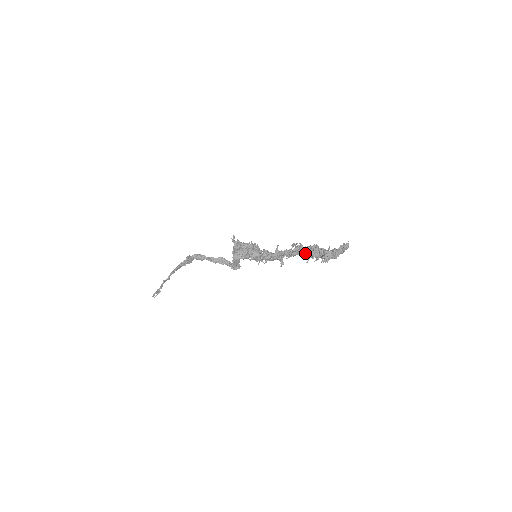
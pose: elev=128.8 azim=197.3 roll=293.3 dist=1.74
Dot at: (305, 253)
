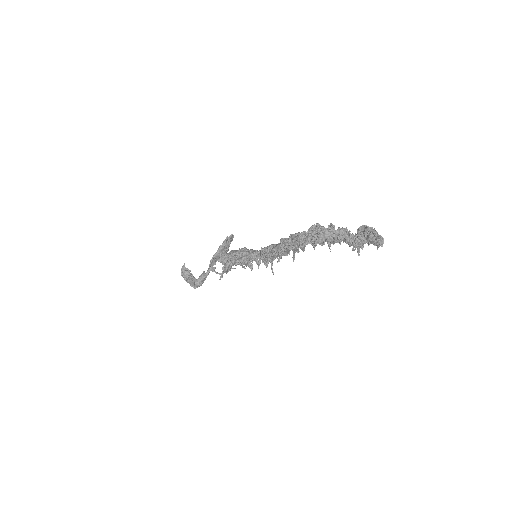
Dot at: occluded
